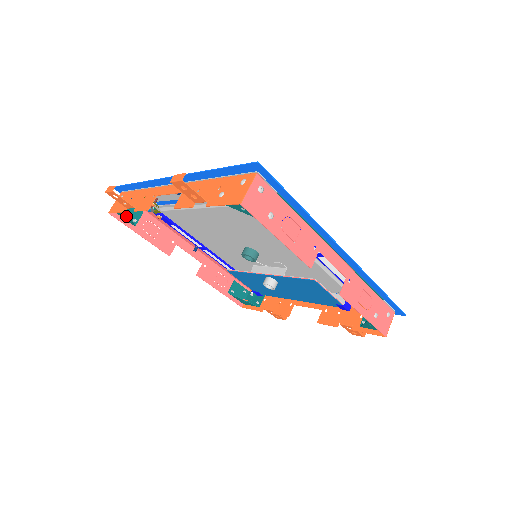
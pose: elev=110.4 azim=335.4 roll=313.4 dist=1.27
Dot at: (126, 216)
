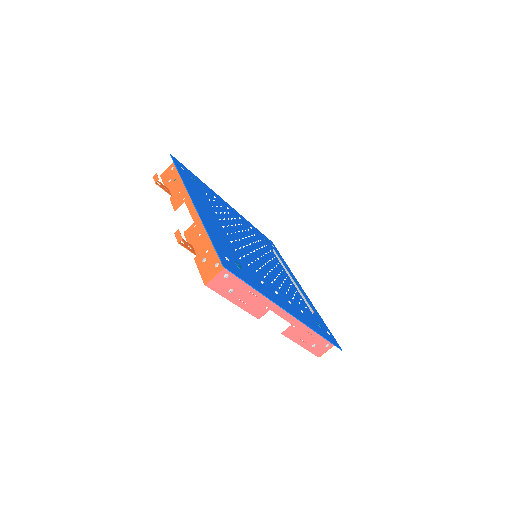
Dot at: occluded
